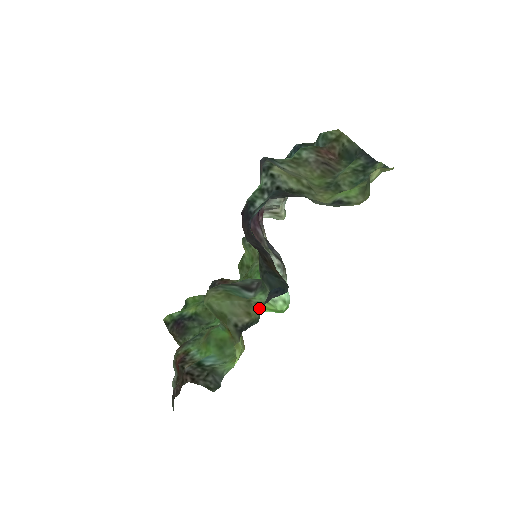
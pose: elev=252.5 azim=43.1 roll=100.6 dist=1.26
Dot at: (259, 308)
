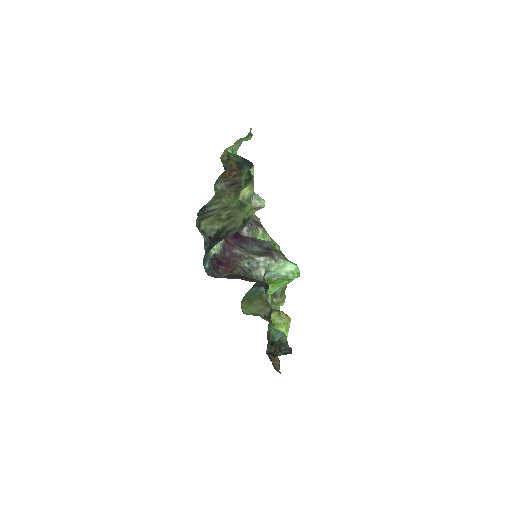
Dot at: (267, 300)
